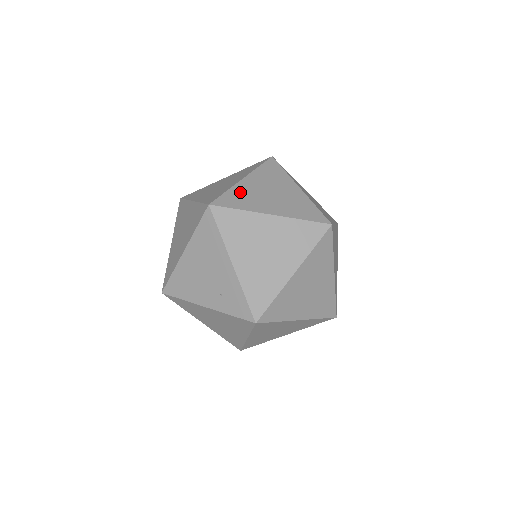
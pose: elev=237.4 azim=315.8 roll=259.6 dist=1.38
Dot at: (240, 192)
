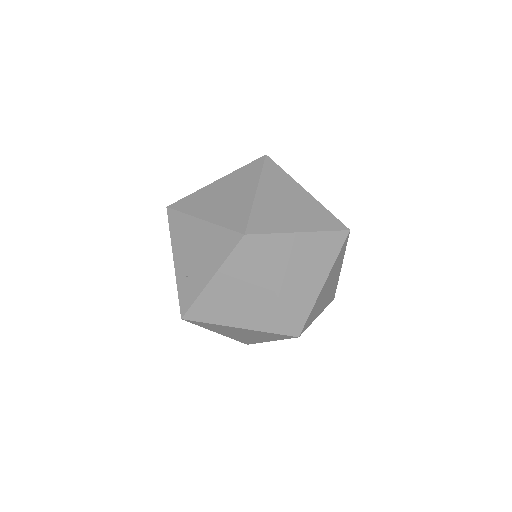
Dot at: (281, 245)
